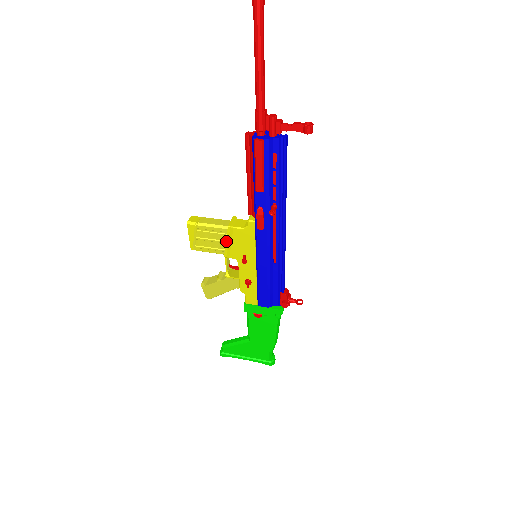
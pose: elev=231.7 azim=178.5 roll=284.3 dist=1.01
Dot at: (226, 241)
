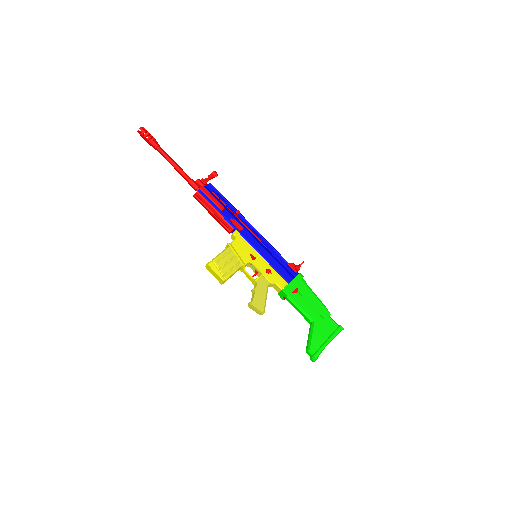
Dot at: (234, 254)
